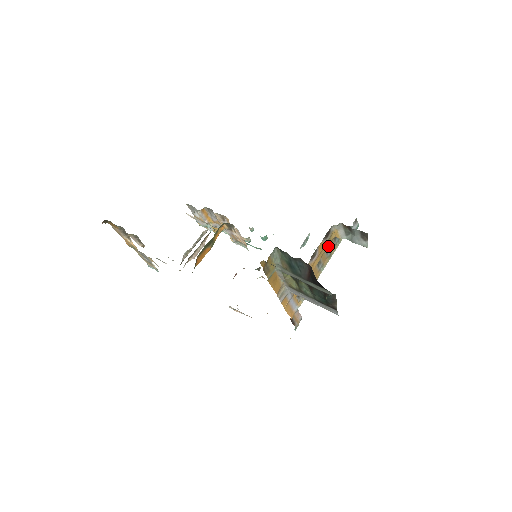
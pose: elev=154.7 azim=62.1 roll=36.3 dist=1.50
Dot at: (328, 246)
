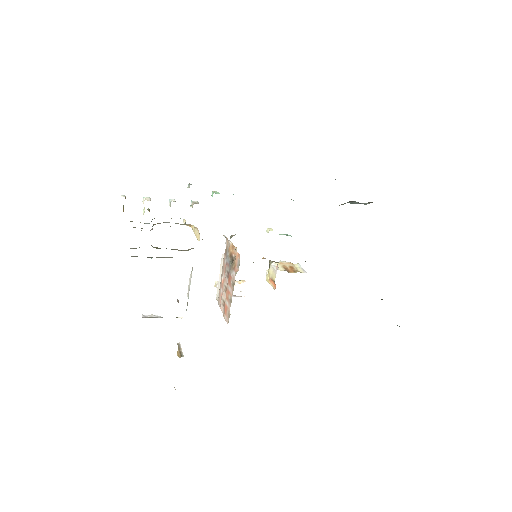
Dot at: occluded
